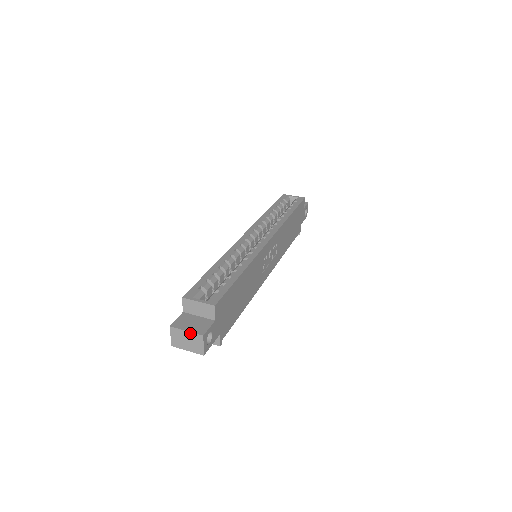
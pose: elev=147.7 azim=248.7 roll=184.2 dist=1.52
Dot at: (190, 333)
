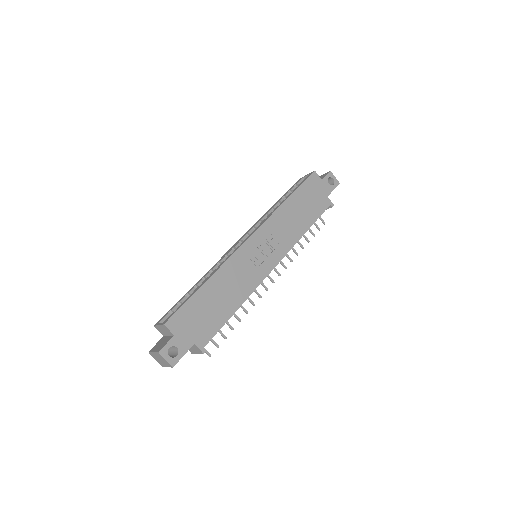
Dot at: (155, 353)
